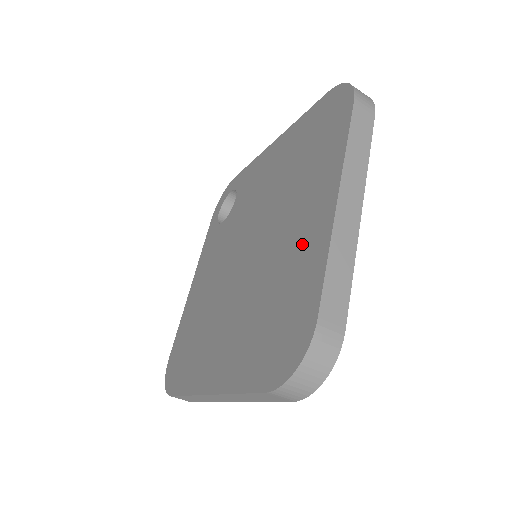
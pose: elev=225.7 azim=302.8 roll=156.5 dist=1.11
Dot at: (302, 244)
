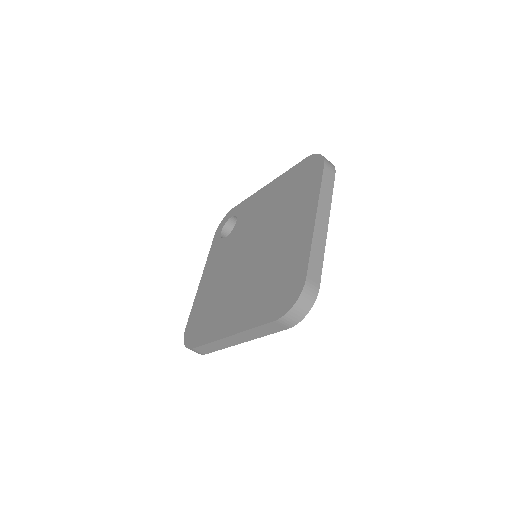
Dot at: (294, 243)
